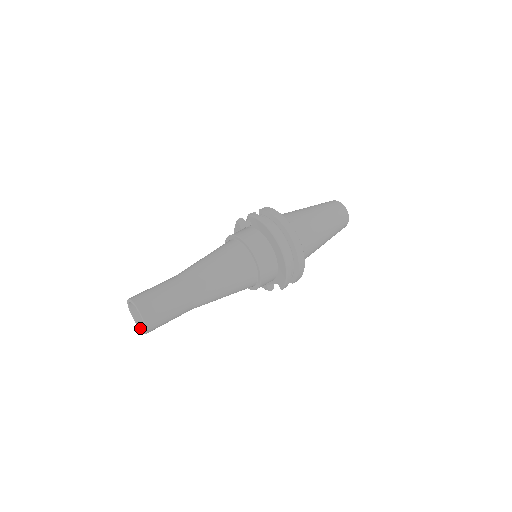
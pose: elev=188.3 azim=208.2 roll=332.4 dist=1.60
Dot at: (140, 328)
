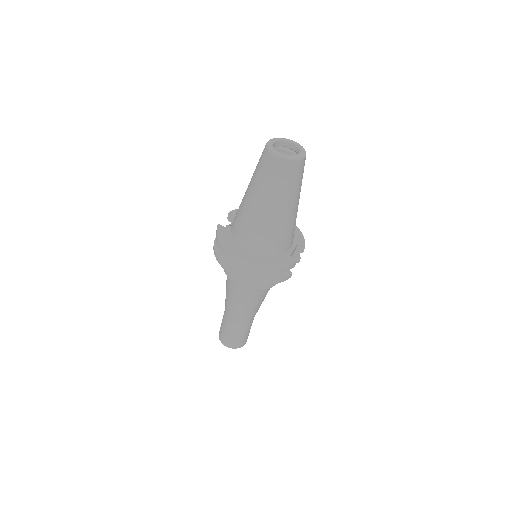
Dot at: occluded
